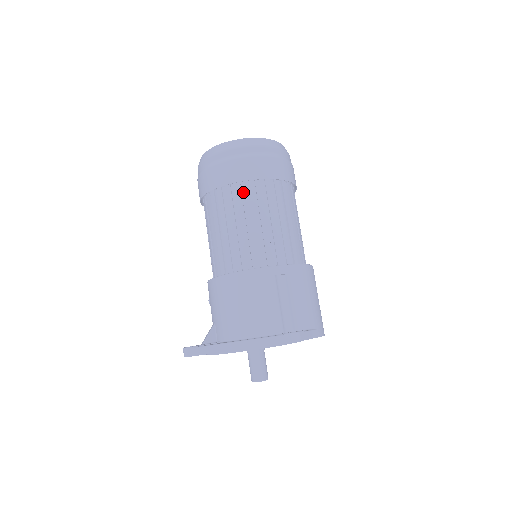
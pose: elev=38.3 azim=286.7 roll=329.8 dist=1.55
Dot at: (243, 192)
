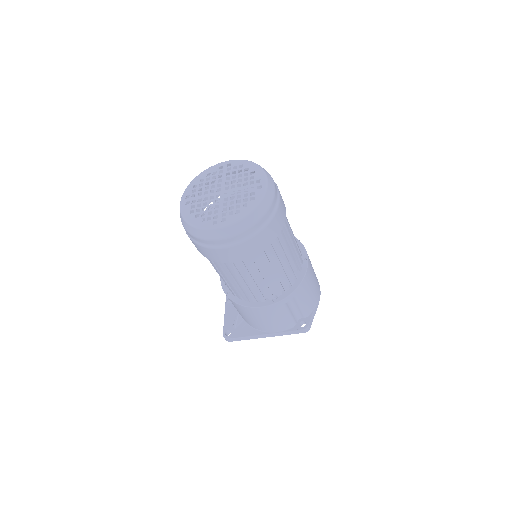
Dot at: (244, 260)
